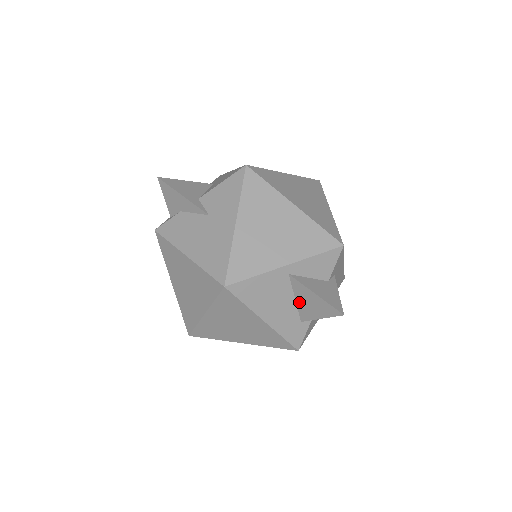
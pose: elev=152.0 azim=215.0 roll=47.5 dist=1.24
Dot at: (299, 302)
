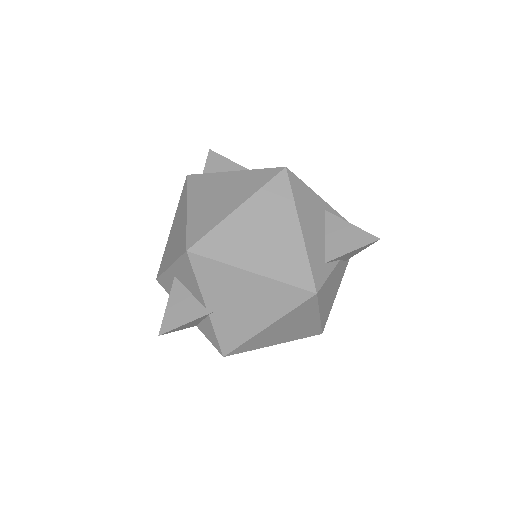
Dot at: (329, 238)
